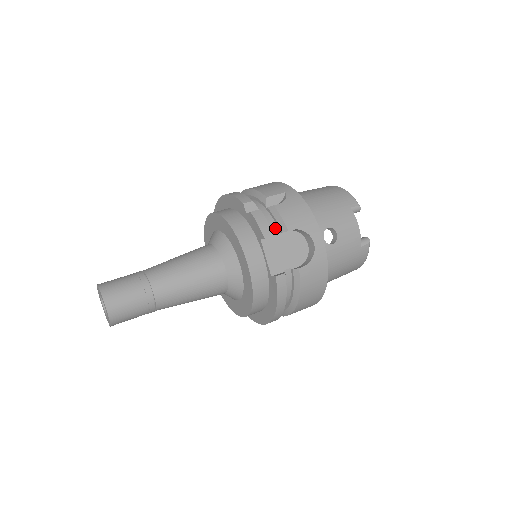
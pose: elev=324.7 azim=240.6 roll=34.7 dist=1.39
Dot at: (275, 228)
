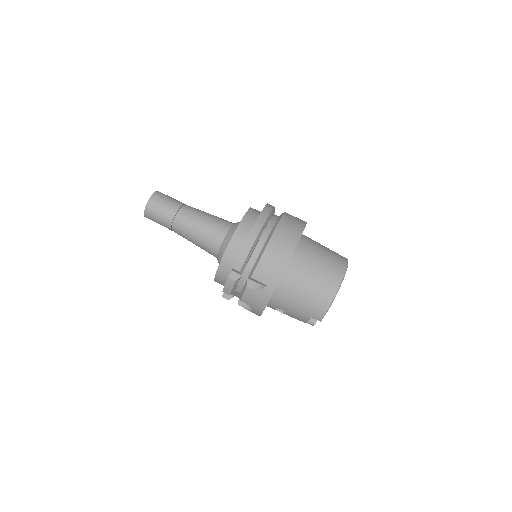
Dot at: (240, 289)
